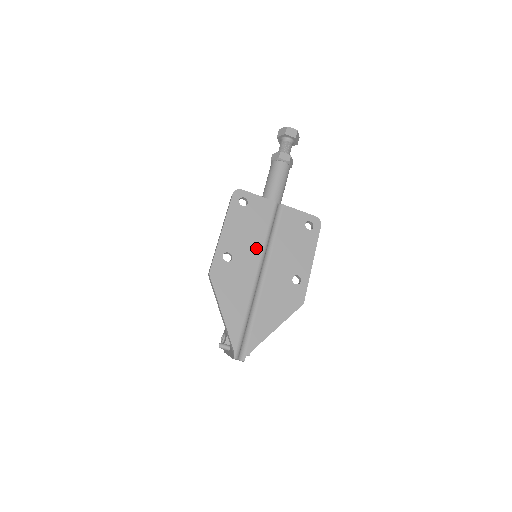
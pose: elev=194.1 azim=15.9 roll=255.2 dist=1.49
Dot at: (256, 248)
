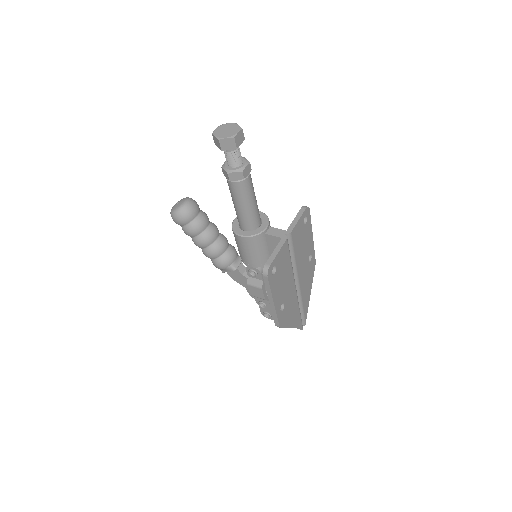
Dot at: (290, 279)
